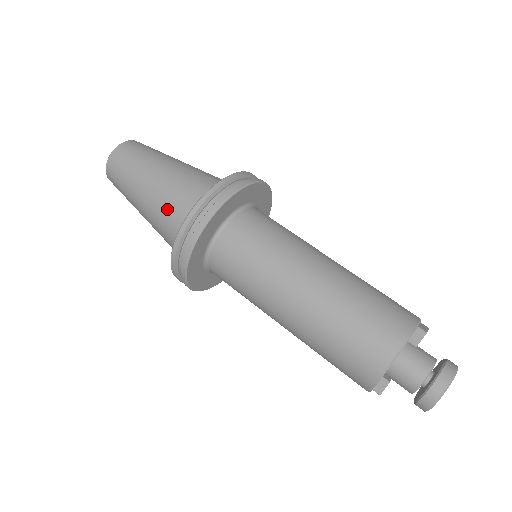
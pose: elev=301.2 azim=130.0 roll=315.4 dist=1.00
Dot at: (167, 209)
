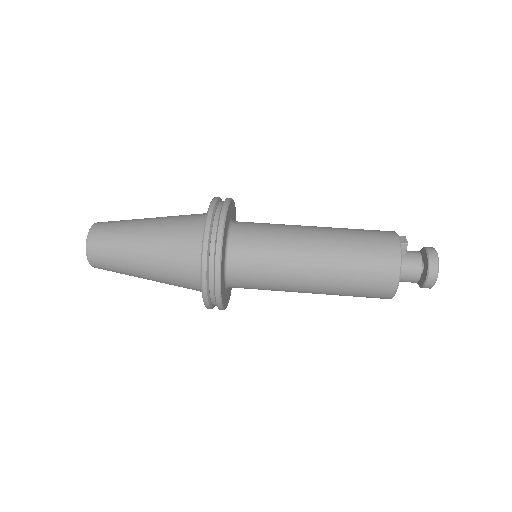
Dot at: (173, 271)
